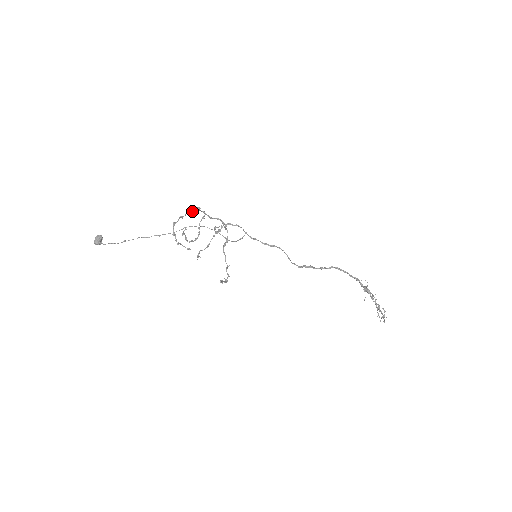
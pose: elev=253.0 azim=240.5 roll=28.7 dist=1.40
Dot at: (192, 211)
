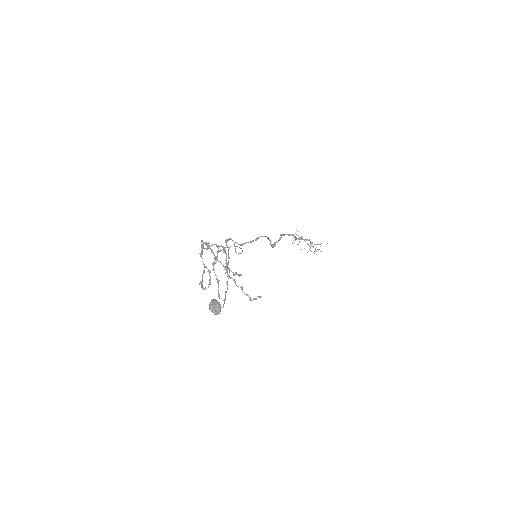
Dot at: (205, 244)
